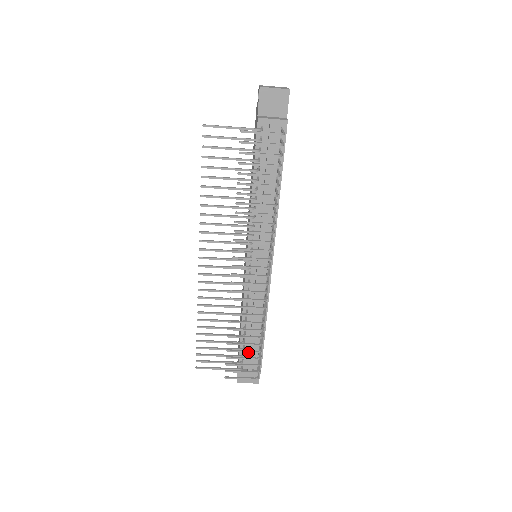
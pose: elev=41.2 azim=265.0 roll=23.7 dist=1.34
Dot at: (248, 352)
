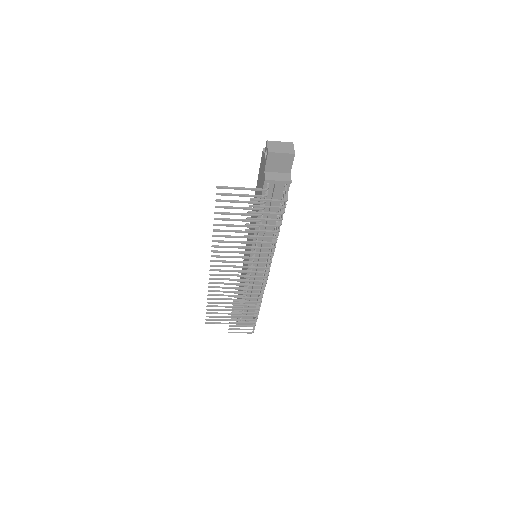
Dot at: (247, 320)
